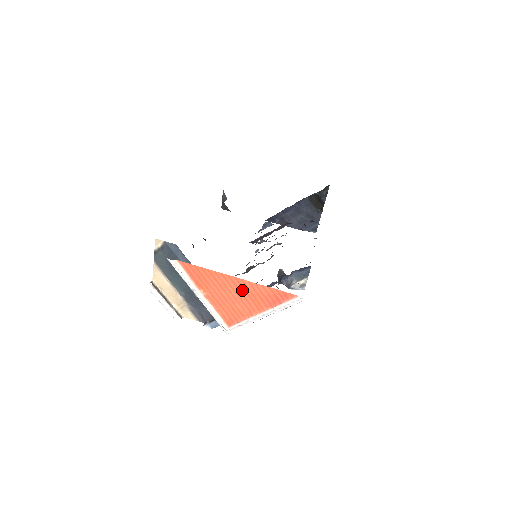
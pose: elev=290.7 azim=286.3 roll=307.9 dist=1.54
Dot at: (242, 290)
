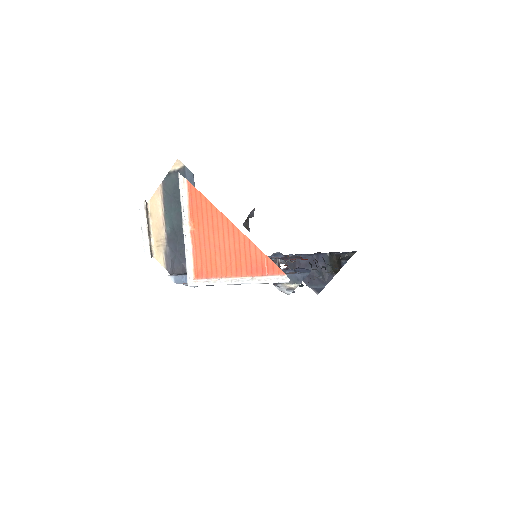
Dot at: (232, 242)
